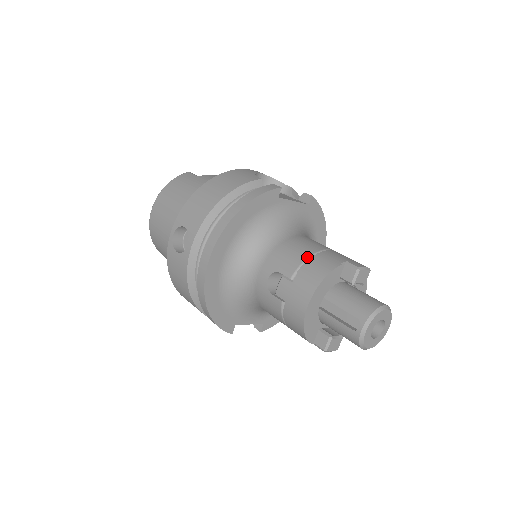
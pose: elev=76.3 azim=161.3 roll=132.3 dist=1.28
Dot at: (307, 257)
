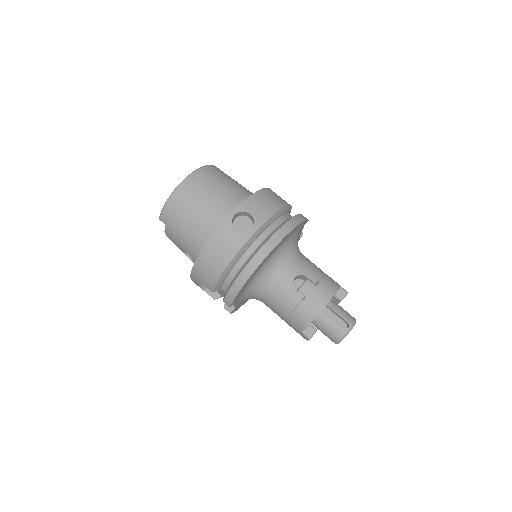
Dot at: (322, 273)
